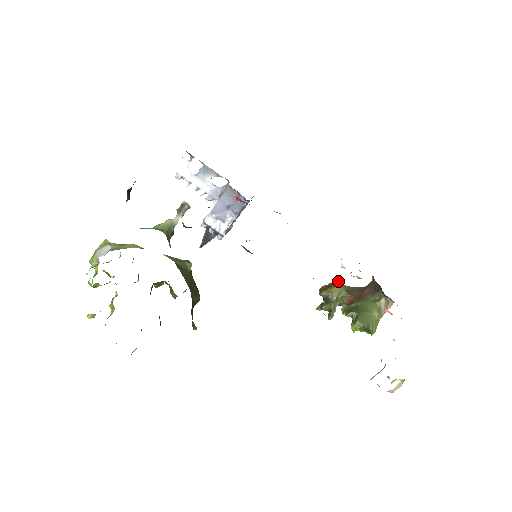
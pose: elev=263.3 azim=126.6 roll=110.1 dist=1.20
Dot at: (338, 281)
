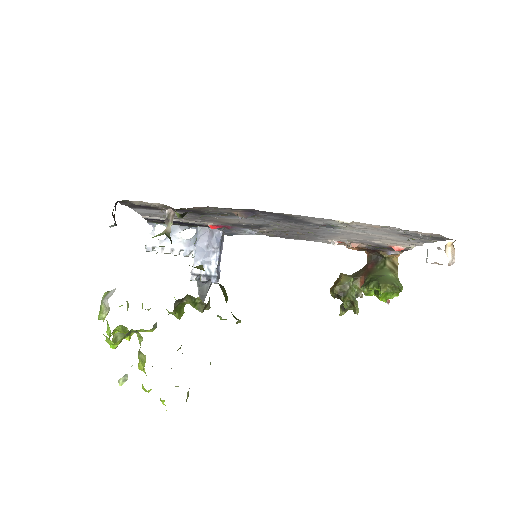
Dot at: (340, 274)
